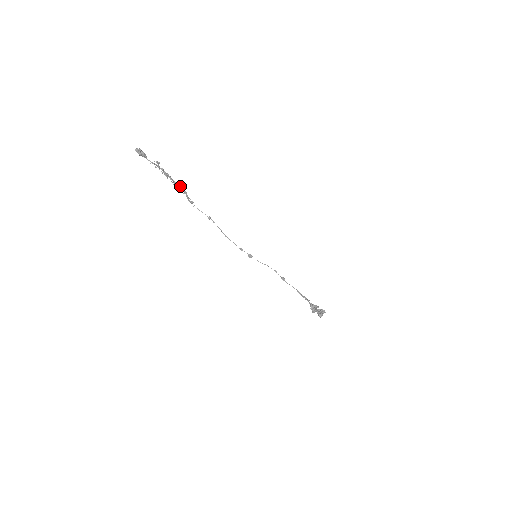
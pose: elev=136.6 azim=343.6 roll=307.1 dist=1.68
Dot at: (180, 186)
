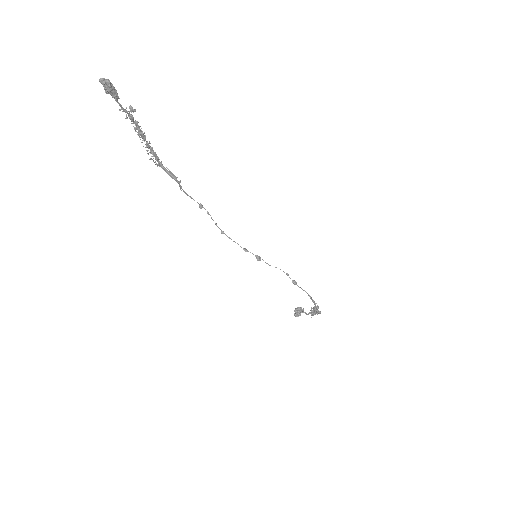
Dot at: occluded
